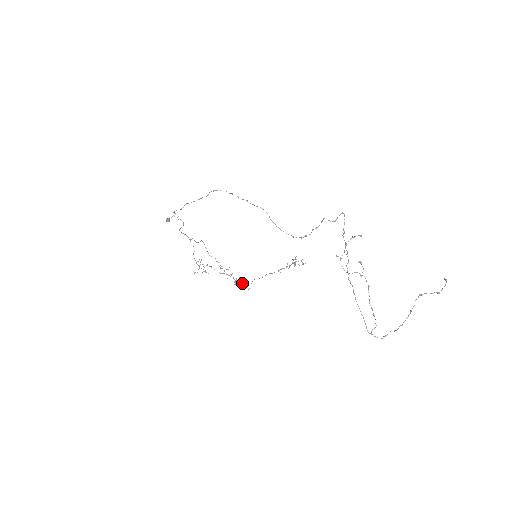
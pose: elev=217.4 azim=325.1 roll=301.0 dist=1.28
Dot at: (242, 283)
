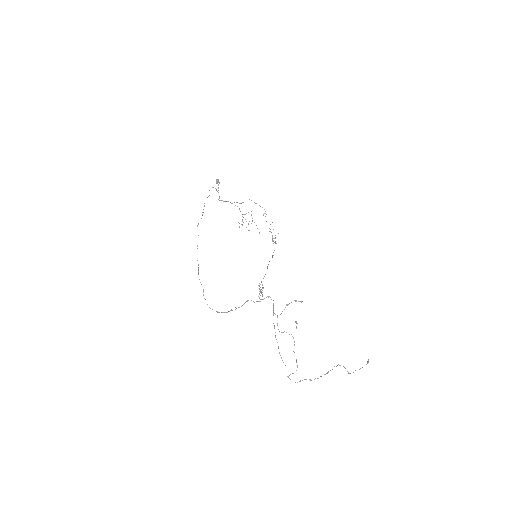
Dot at: occluded
